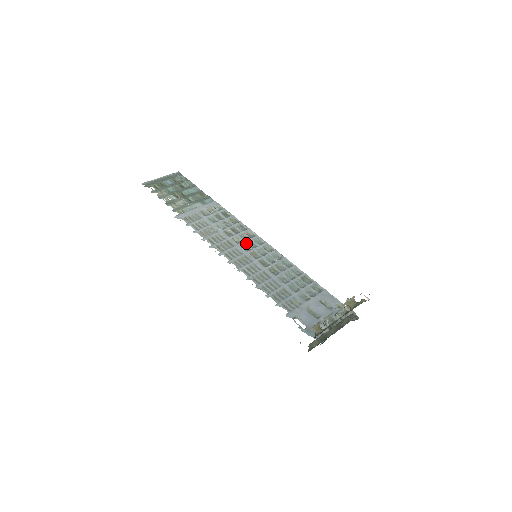
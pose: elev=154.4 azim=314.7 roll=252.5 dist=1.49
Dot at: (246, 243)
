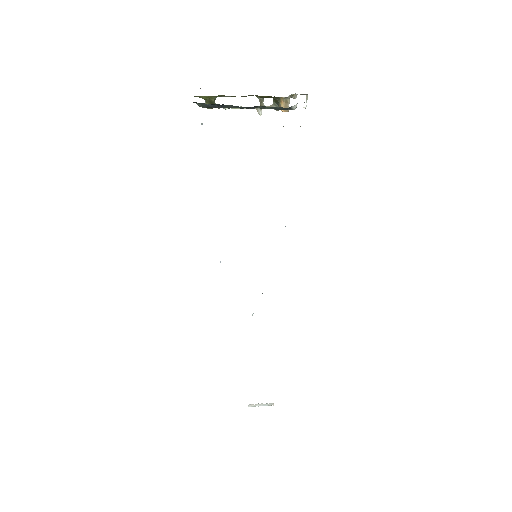
Dot at: occluded
